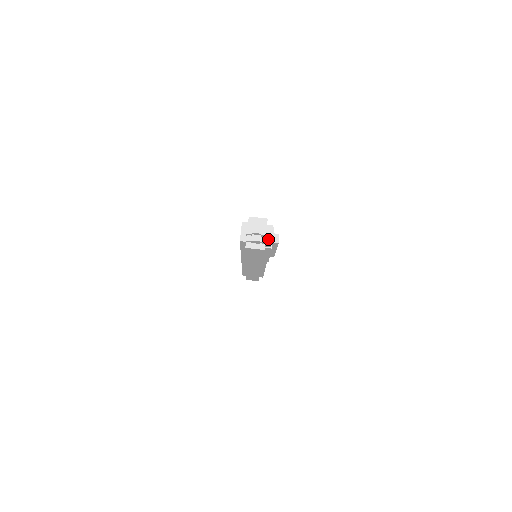
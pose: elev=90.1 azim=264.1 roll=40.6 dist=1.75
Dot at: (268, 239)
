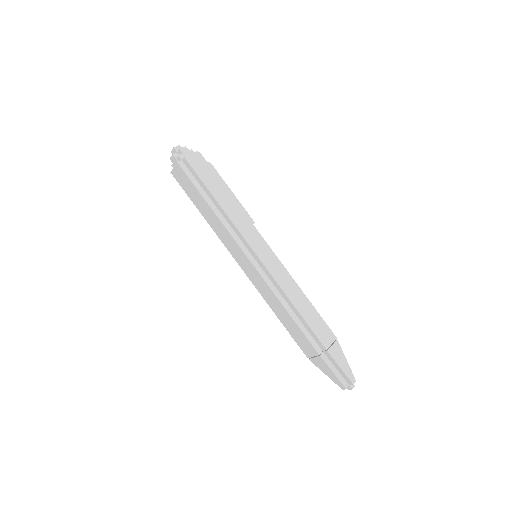
Dot at: occluded
